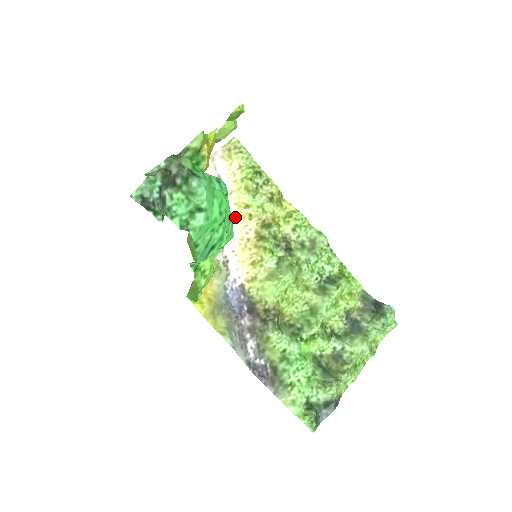
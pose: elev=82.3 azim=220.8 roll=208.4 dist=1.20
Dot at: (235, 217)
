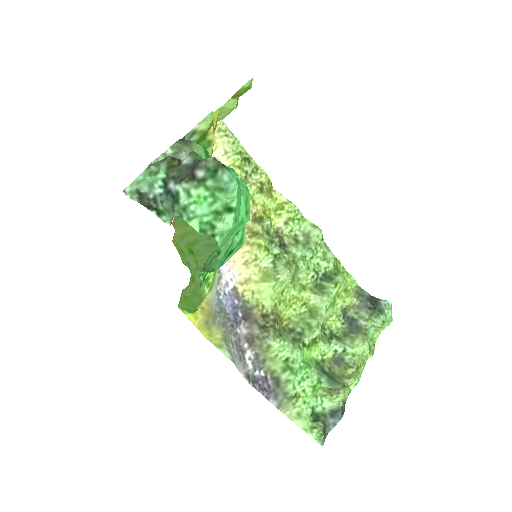
Dot at: occluded
